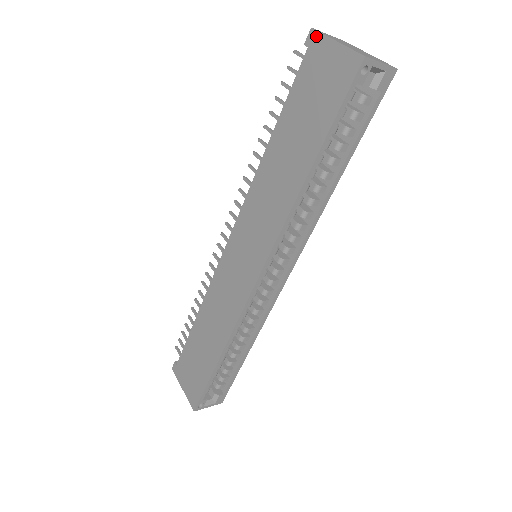
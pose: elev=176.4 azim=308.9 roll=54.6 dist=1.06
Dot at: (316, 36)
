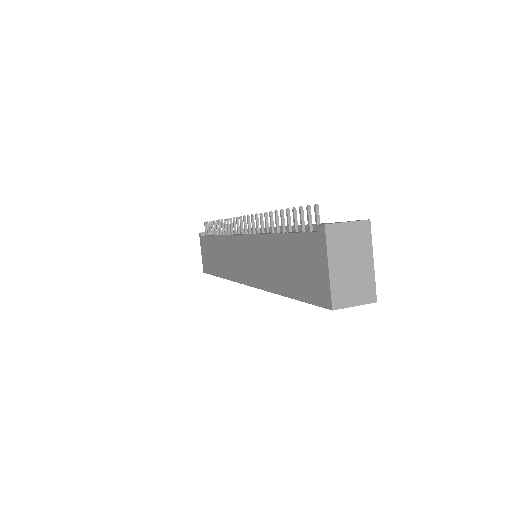
Dot at: (323, 237)
